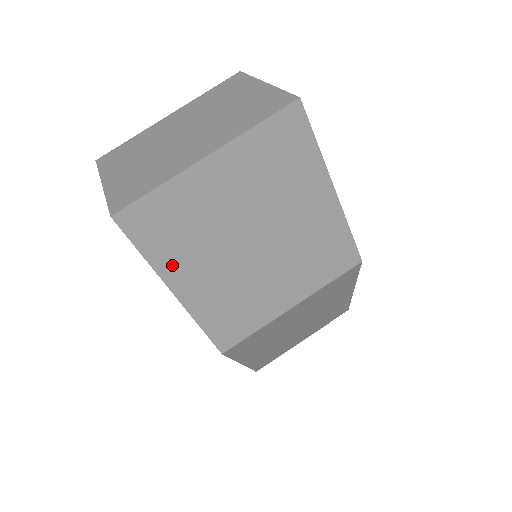
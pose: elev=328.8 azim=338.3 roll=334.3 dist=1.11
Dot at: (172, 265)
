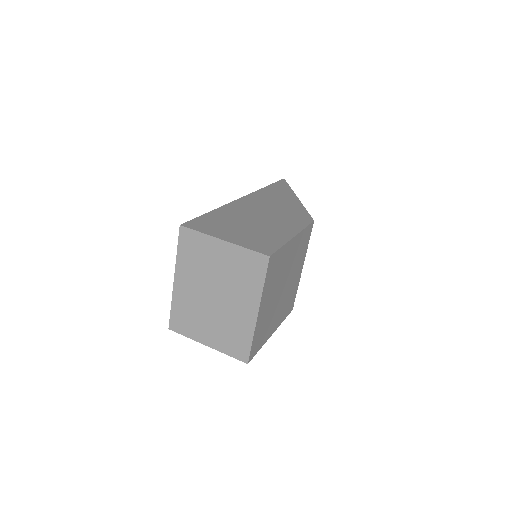
Dot at: (267, 334)
